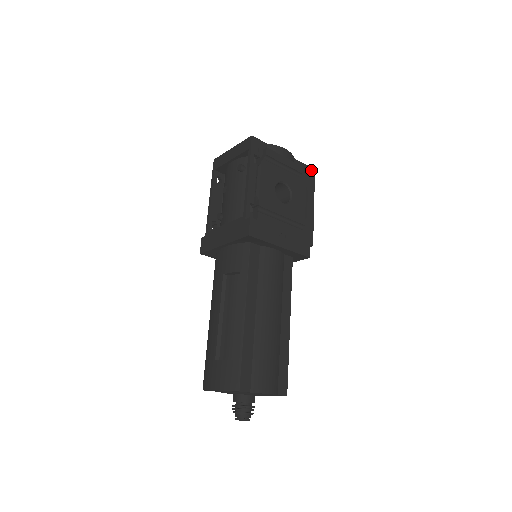
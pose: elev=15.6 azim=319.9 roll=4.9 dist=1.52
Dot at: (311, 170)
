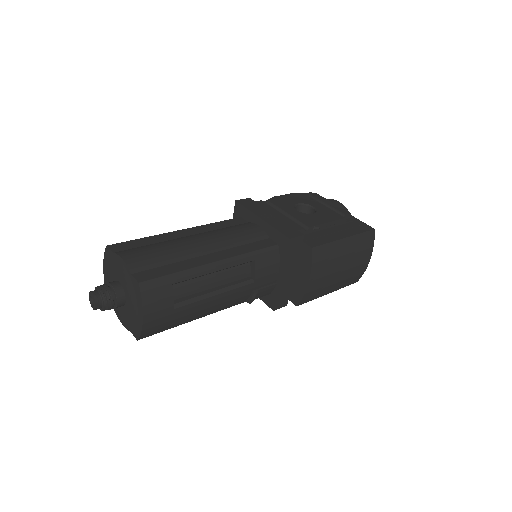
Dot at: (368, 227)
